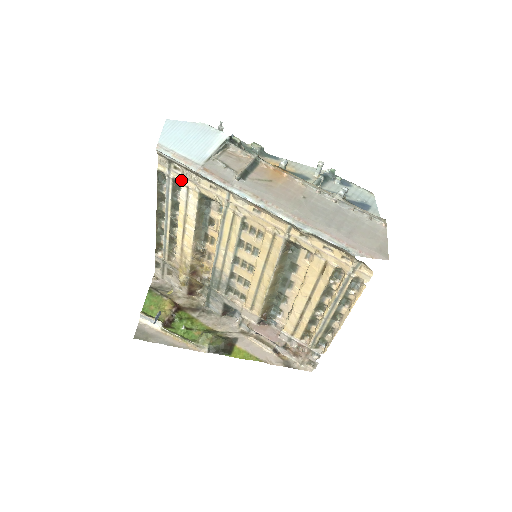
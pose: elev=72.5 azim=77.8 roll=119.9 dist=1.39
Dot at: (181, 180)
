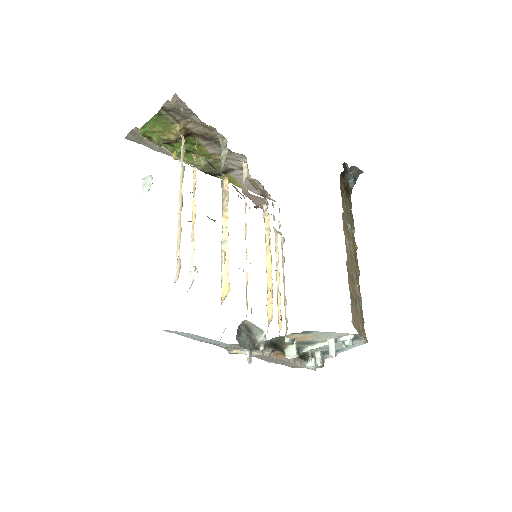
Dot at: occluded
